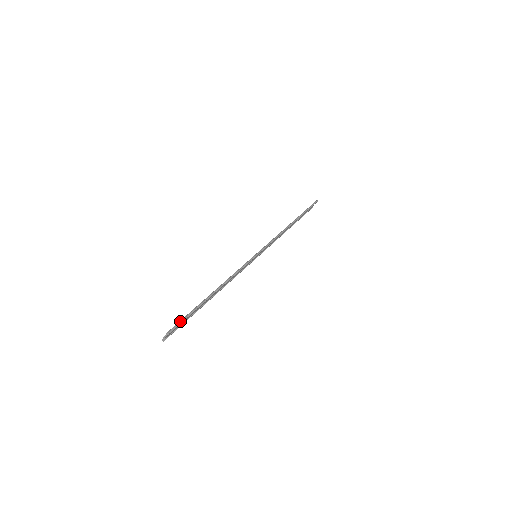
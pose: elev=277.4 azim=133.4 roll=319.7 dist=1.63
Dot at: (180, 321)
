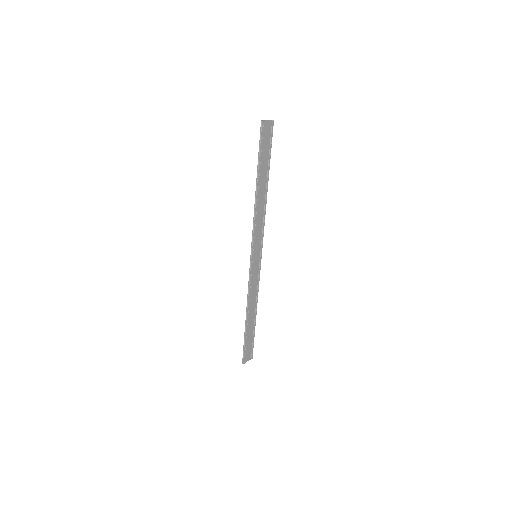
Dot at: (271, 137)
